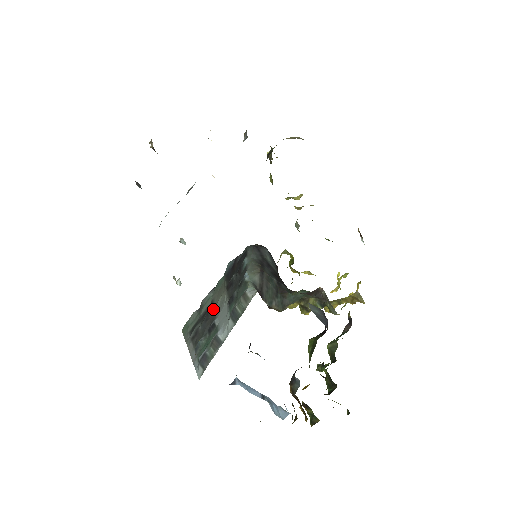
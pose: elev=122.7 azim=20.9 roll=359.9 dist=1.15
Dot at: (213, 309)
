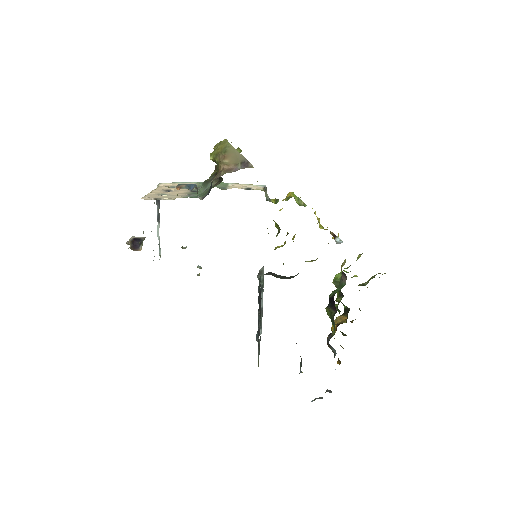
Dot at: (259, 327)
